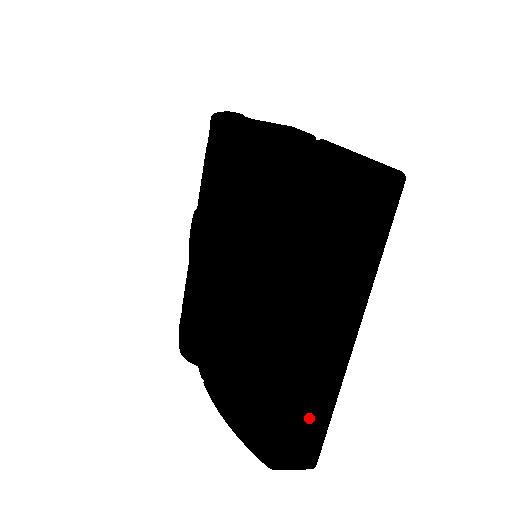
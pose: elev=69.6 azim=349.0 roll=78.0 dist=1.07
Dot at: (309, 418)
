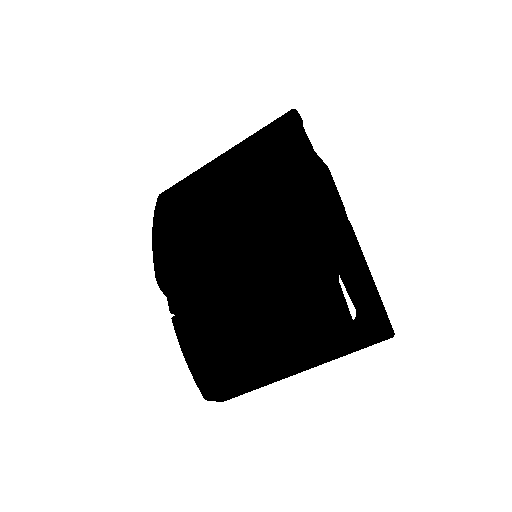
Dot at: (248, 389)
